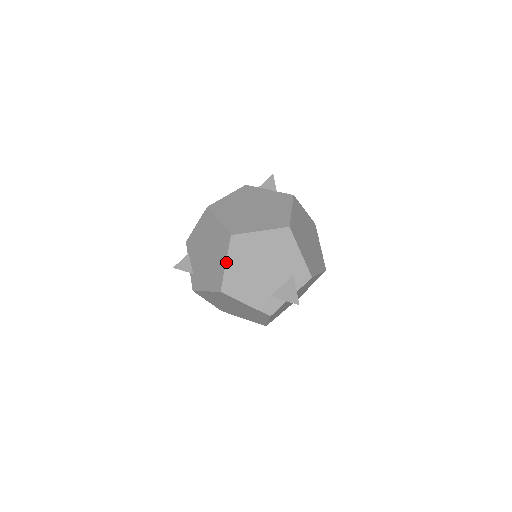
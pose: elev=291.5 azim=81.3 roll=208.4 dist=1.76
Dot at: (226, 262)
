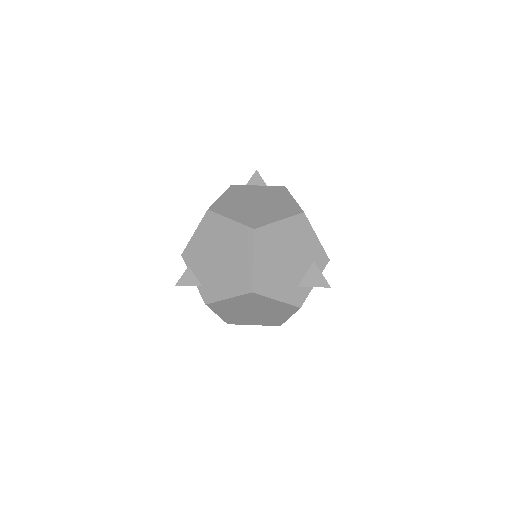
Dot at: (253, 259)
